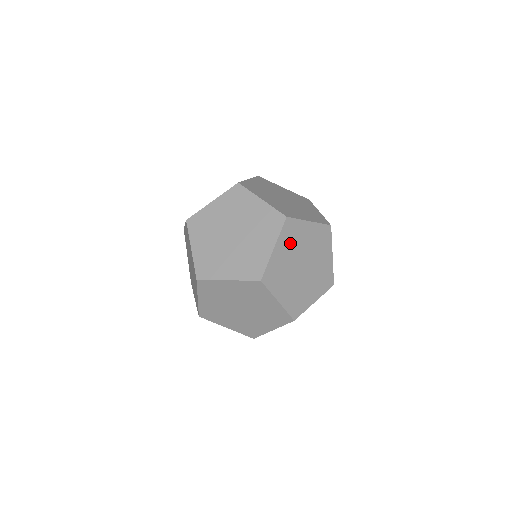
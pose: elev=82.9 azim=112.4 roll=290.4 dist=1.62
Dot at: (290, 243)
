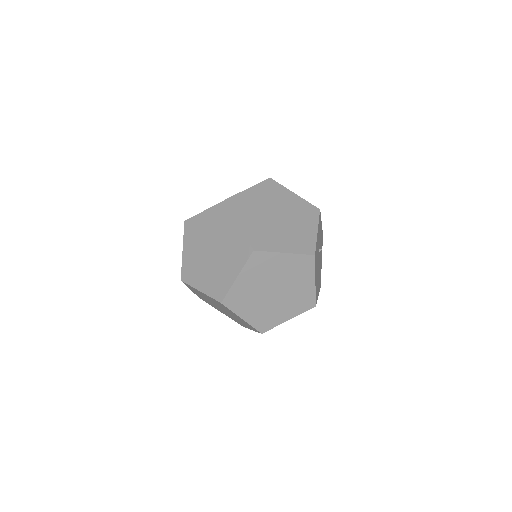
Dot at: (249, 211)
